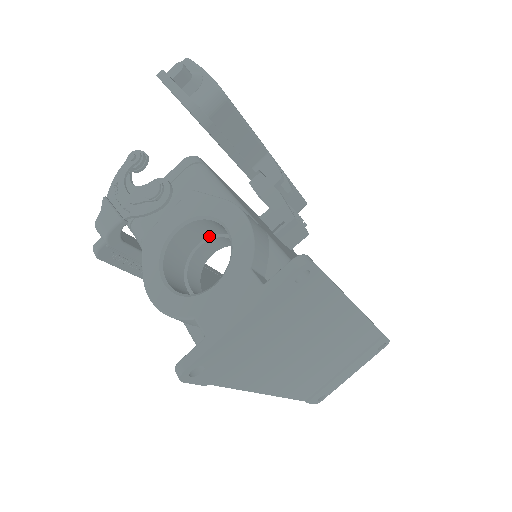
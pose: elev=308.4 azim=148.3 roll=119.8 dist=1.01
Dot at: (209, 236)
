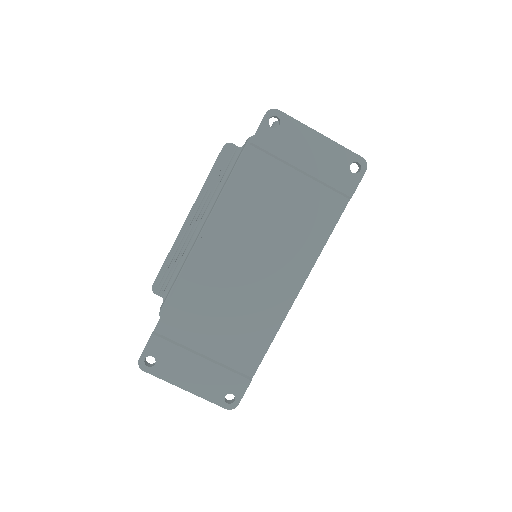
Dot at: occluded
